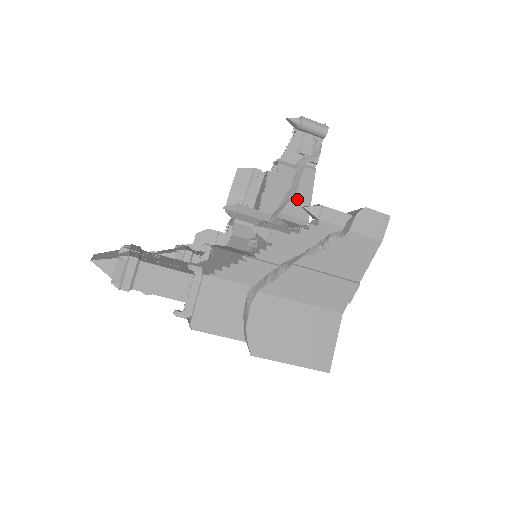
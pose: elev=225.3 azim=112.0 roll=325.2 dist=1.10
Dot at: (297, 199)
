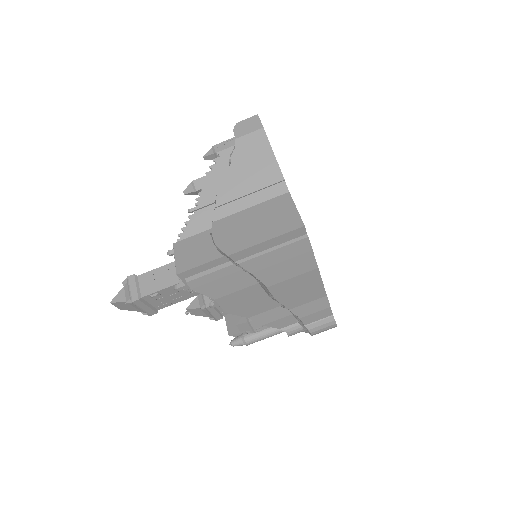
Dot at: occluded
